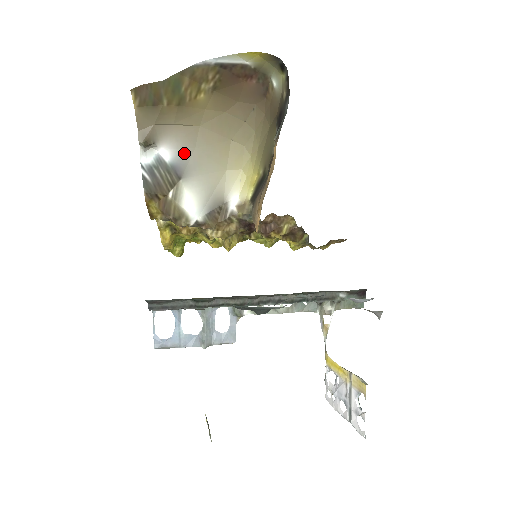
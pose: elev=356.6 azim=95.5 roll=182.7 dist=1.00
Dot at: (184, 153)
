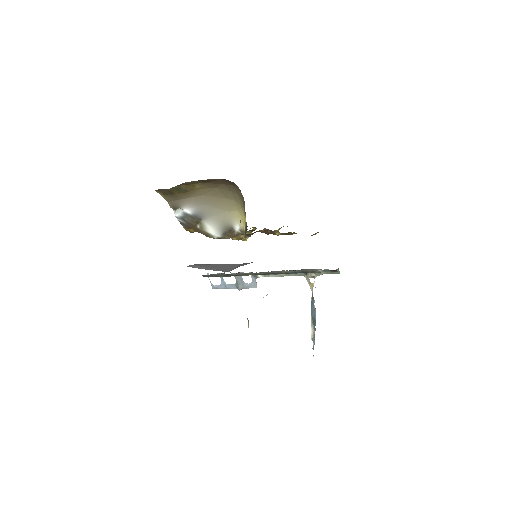
Dot at: (199, 208)
